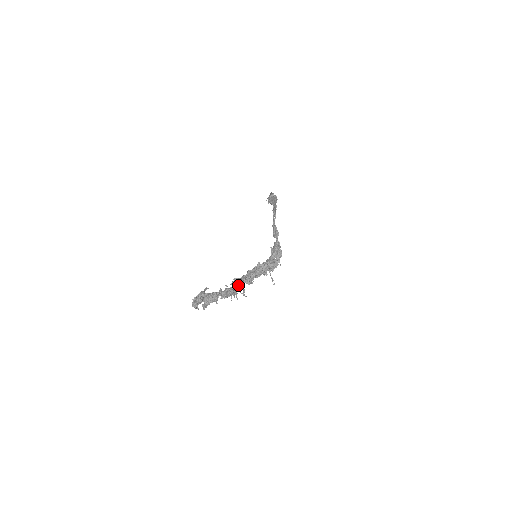
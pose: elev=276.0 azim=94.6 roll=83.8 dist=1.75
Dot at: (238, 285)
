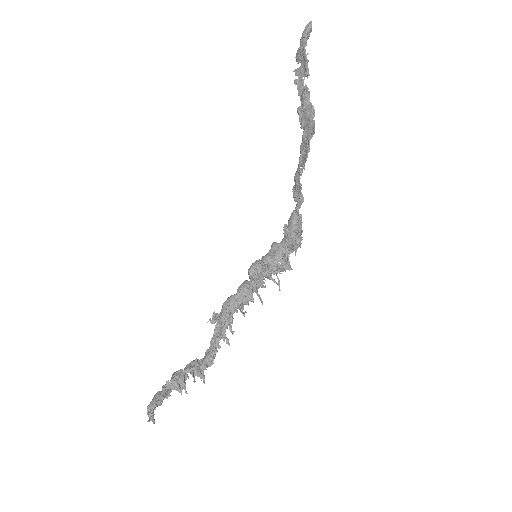
Dot at: (221, 337)
